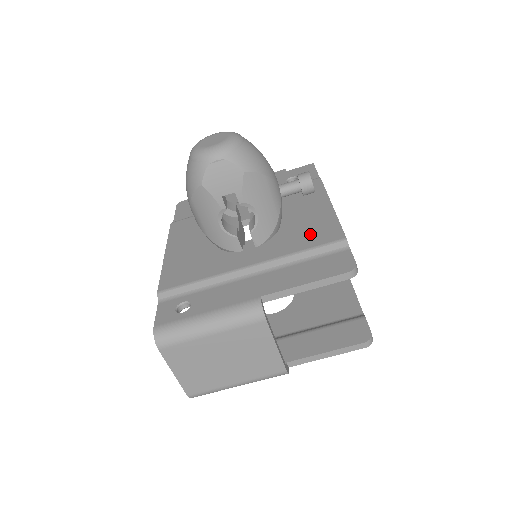
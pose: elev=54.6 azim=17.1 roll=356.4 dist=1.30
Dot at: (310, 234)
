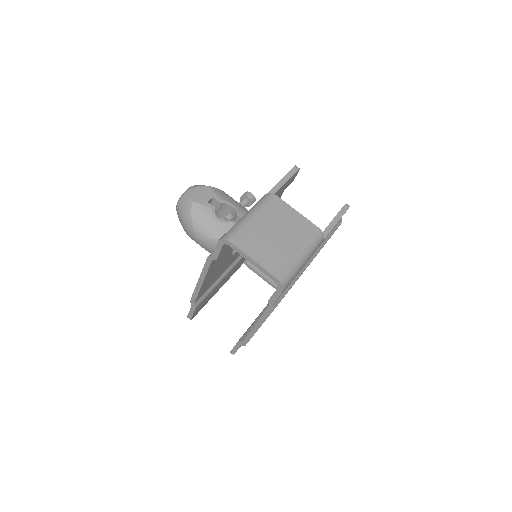
Dot at: occluded
